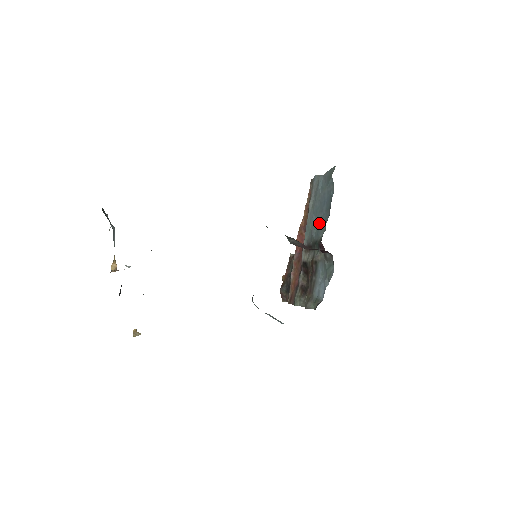
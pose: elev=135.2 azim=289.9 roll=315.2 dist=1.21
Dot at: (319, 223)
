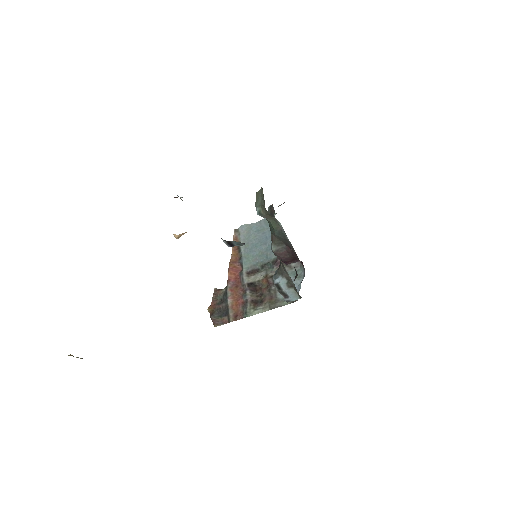
Dot at: (265, 251)
